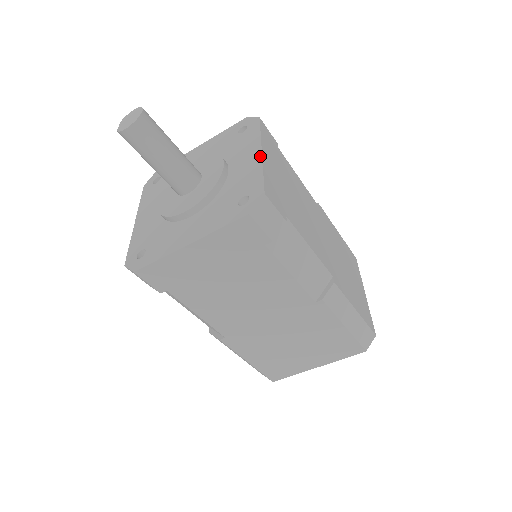
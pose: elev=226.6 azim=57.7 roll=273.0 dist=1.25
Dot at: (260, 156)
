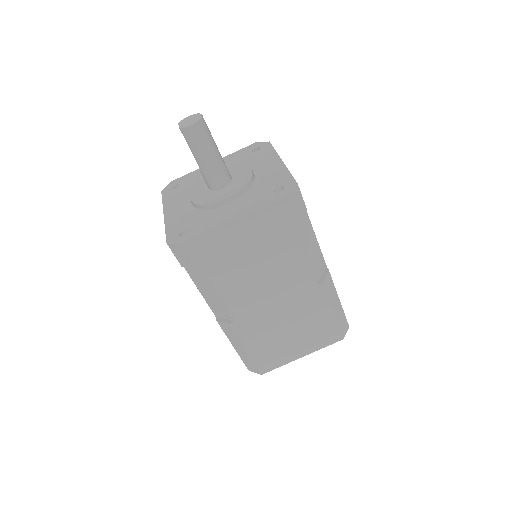
Dot at: (282, 163)
